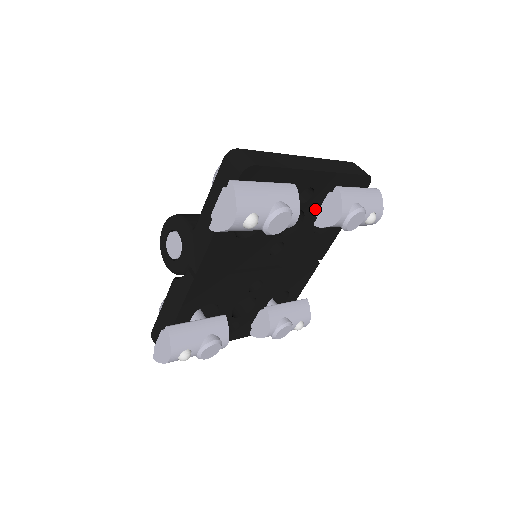
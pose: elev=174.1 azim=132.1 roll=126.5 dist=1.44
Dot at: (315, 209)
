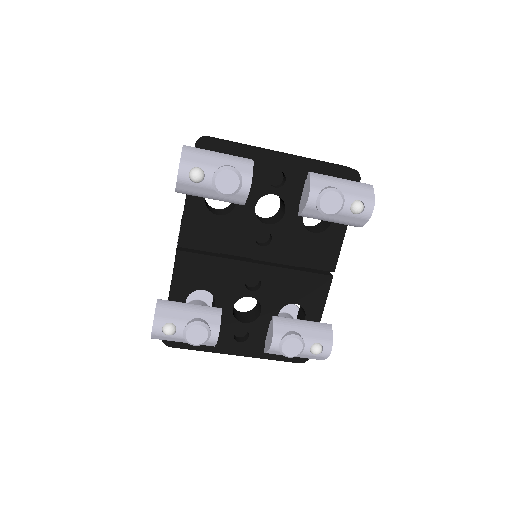
Dot at: (296, 199)
